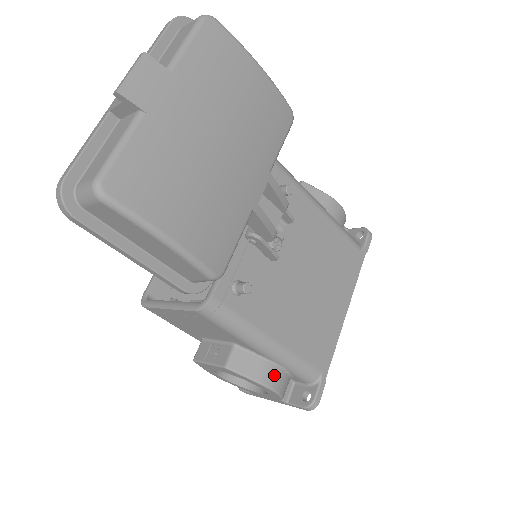
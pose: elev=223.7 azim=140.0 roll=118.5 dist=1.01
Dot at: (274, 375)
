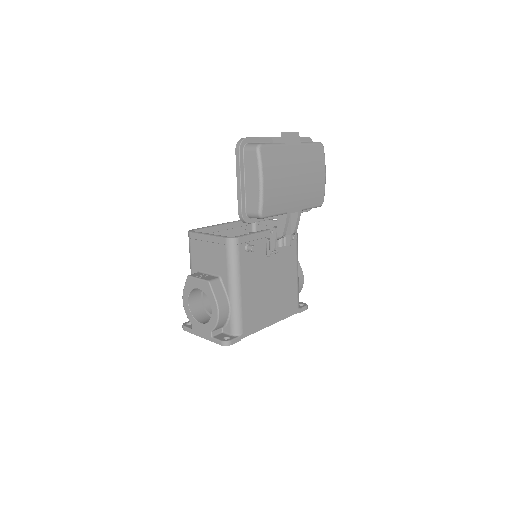
Dot at: (224, 307)
